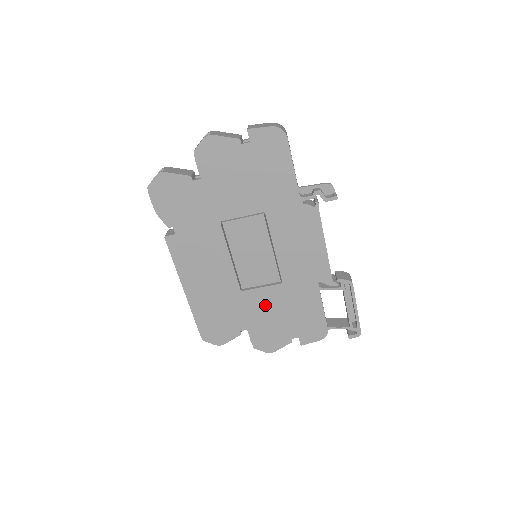
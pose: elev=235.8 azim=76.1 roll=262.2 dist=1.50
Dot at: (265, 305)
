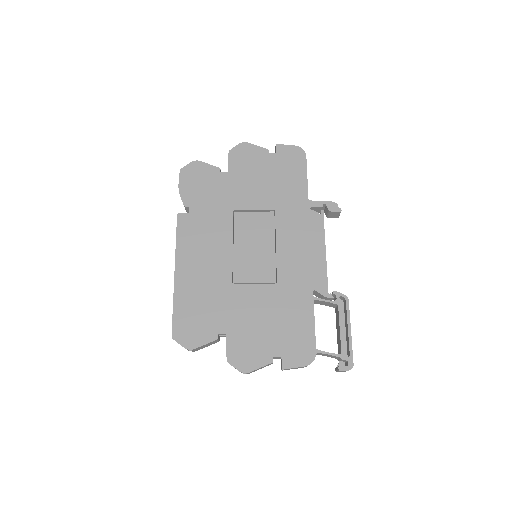
Dot at: (253, 306)
